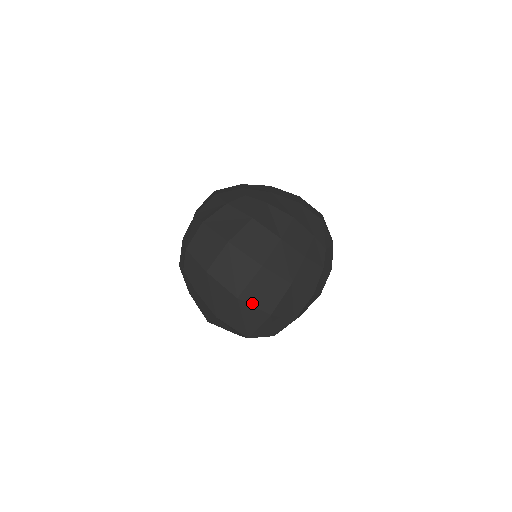
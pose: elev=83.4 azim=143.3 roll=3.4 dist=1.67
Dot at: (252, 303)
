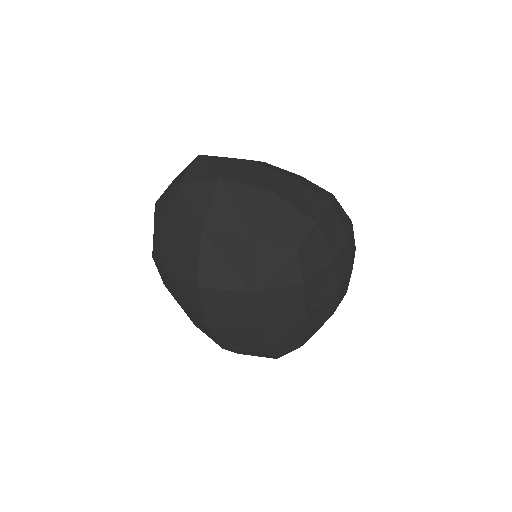
Dot at: (242, 182)
